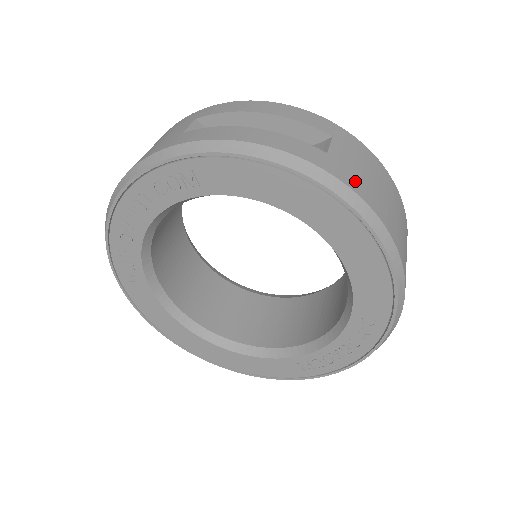
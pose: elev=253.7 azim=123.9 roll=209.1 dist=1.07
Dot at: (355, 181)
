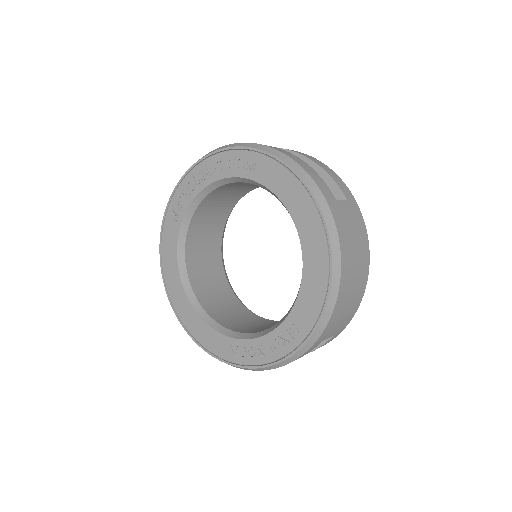
Dot at: (341, 223)
